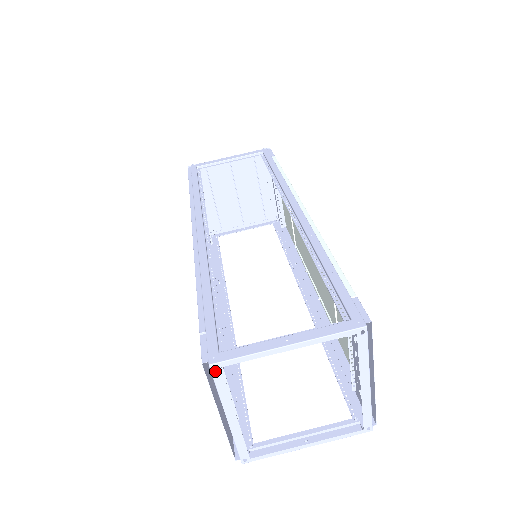
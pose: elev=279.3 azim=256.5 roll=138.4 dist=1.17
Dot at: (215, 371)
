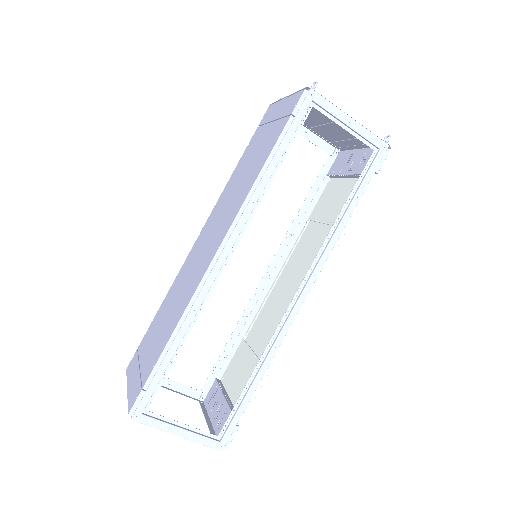
Dot at: (133, 417)
